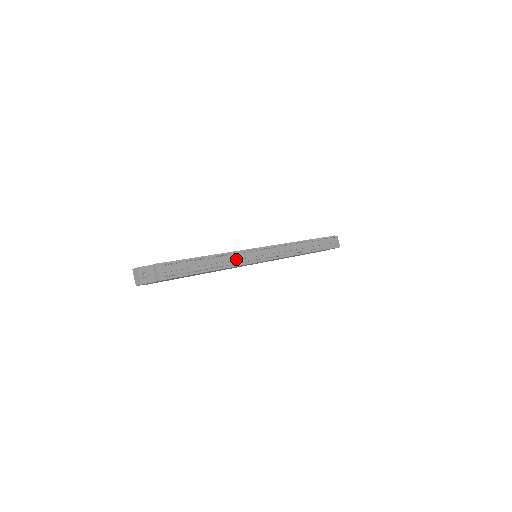
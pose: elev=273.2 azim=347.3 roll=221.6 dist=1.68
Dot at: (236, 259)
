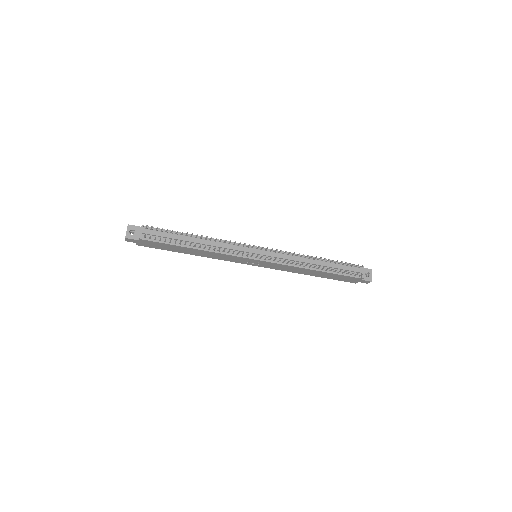
Dot at: (225, 247)
